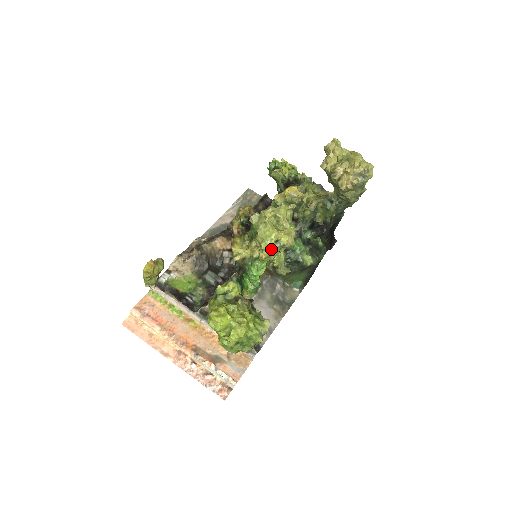
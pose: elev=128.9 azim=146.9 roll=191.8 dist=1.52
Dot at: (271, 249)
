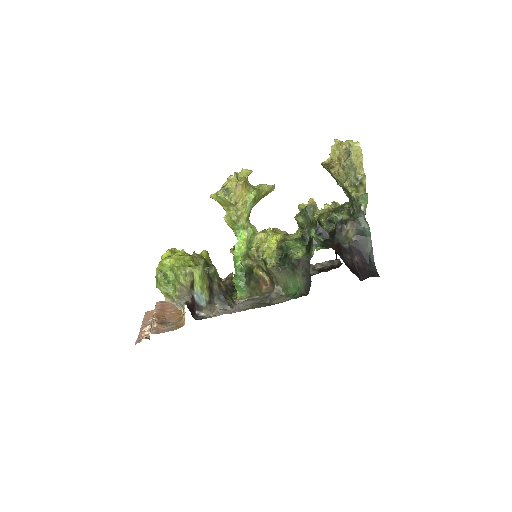
Dot at: (217, 192)
